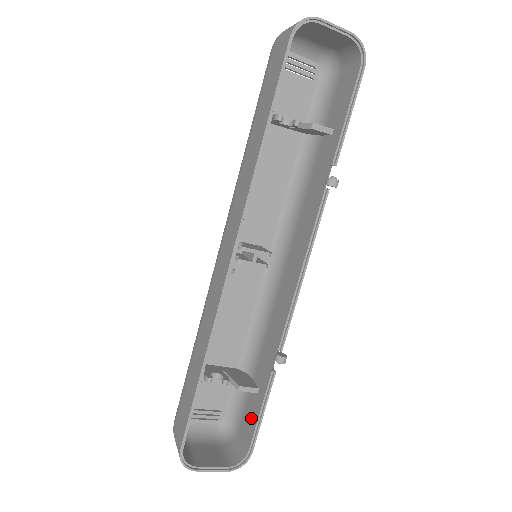
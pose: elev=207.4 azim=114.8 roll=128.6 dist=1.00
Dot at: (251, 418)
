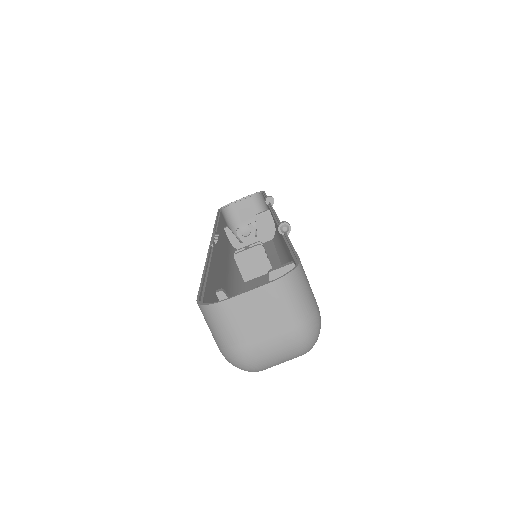
Dot at: occluded
